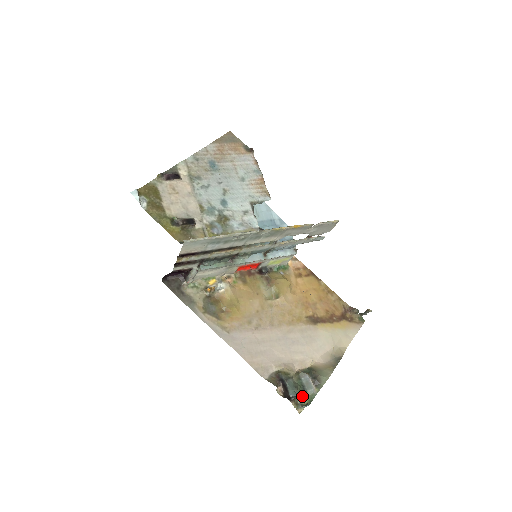
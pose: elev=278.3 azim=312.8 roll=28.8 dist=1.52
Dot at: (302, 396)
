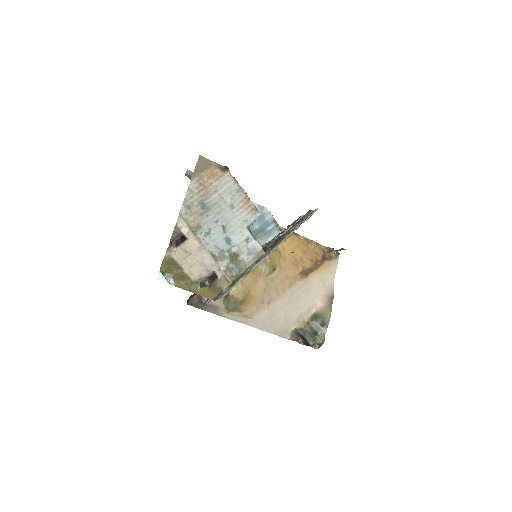
Dot at: (316, 339)
